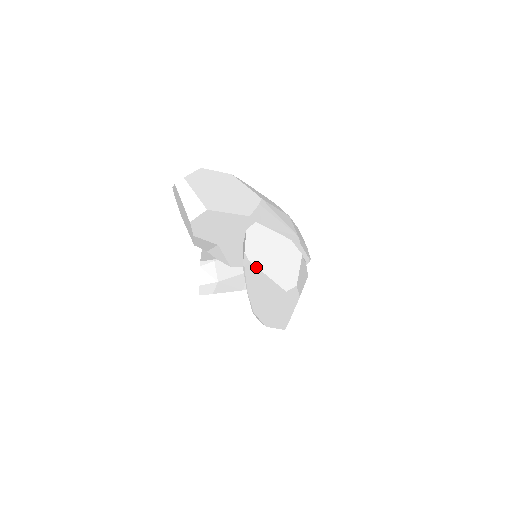
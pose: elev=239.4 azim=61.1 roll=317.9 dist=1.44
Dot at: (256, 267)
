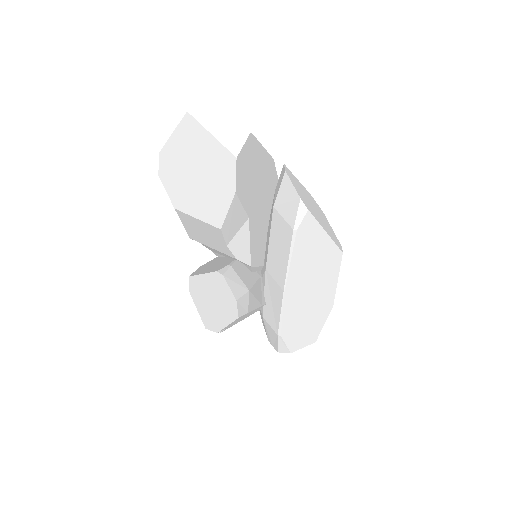
Dot at: (314, 220)
